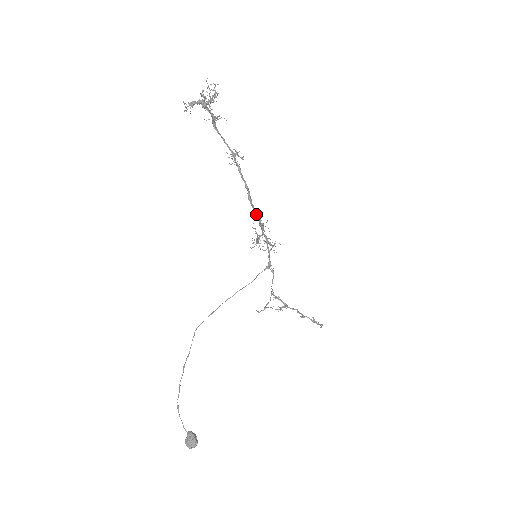
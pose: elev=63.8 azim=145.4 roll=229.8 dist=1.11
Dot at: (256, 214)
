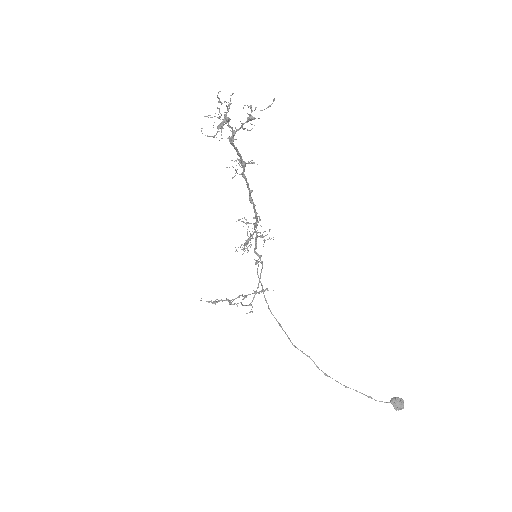
Dot at: (256, 214)
